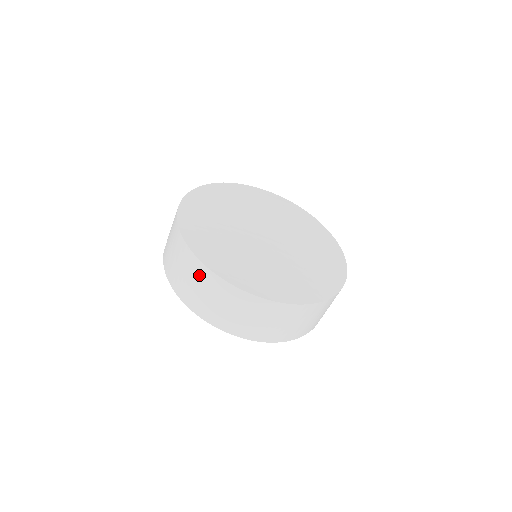
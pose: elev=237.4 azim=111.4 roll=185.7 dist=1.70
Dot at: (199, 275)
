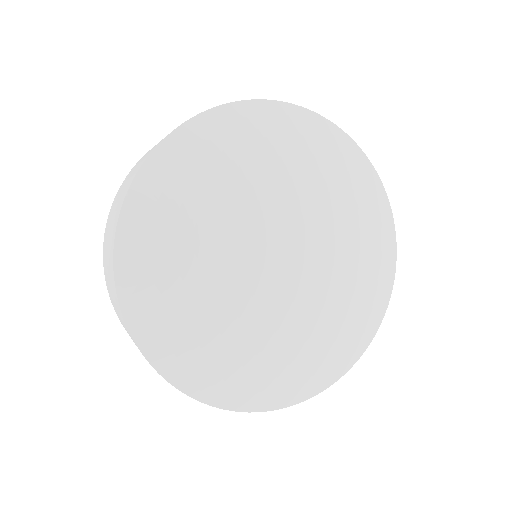
Dot at: (110, 250)
